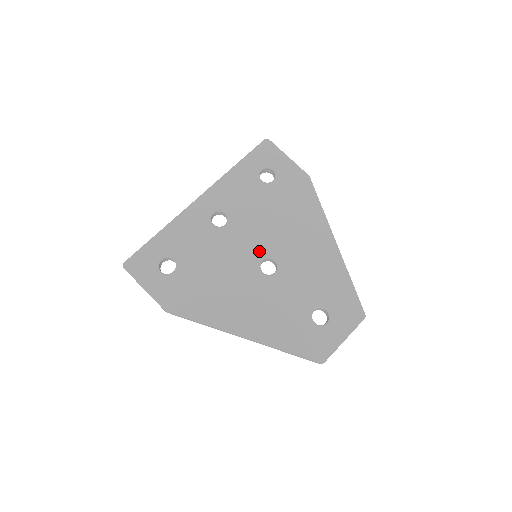
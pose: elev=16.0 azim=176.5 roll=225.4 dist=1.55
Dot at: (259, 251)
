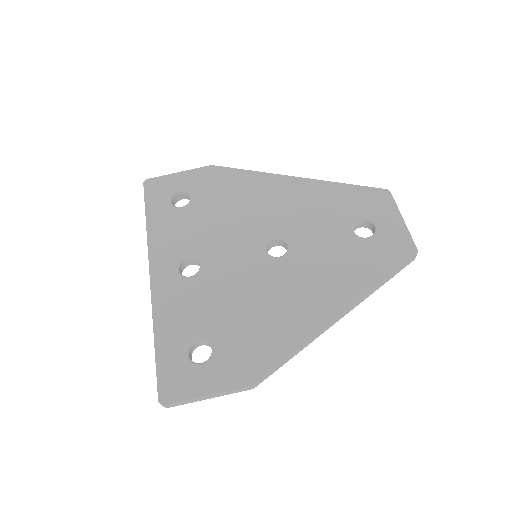
Dot at: (253, 248)
